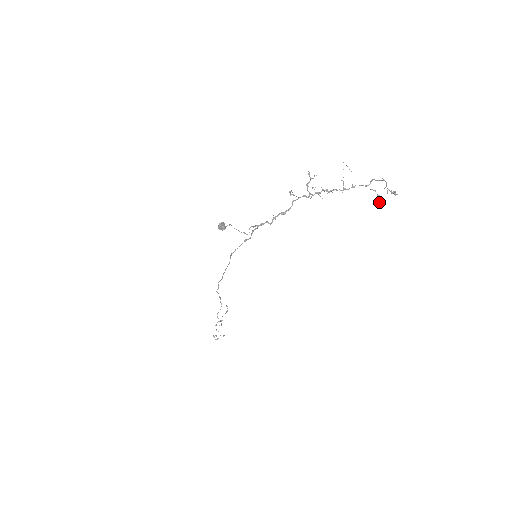
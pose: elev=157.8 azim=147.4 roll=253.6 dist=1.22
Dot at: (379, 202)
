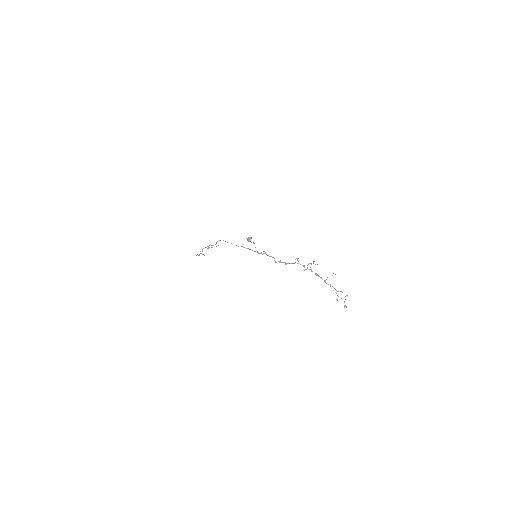
Dot at: occluded
